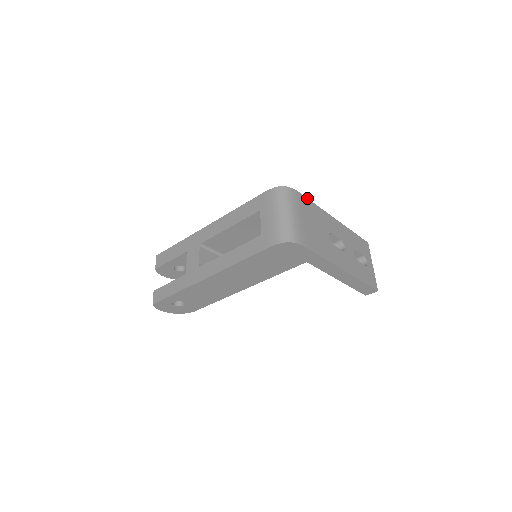
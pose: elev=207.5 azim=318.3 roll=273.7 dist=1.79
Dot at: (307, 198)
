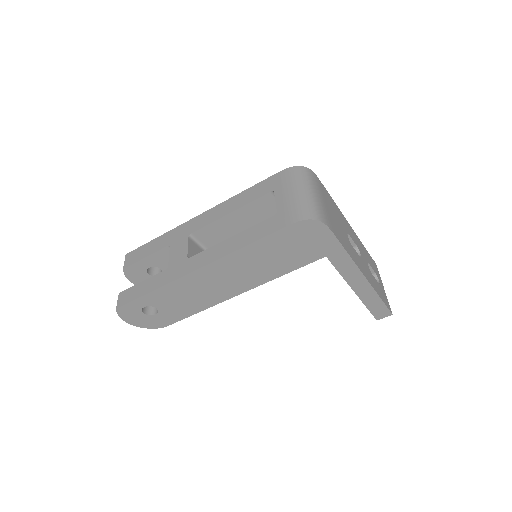
Dot at: (325, 188)
